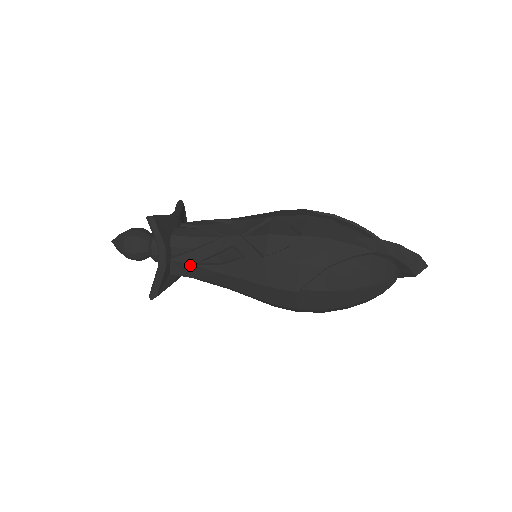
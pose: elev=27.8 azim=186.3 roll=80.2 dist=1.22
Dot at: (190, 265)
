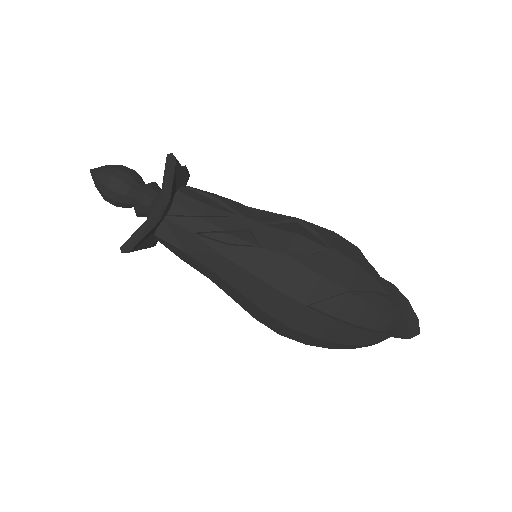
Dot at: (188, 232)
